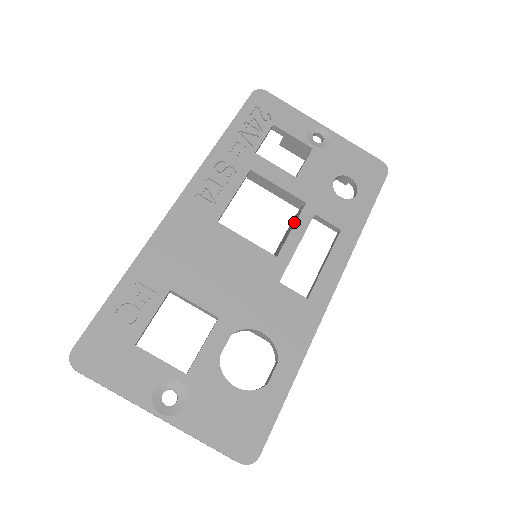
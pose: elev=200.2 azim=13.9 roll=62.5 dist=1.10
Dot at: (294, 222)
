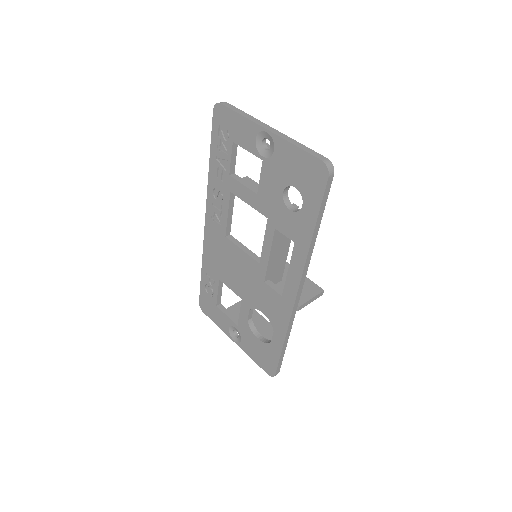
Dot at: occluded
